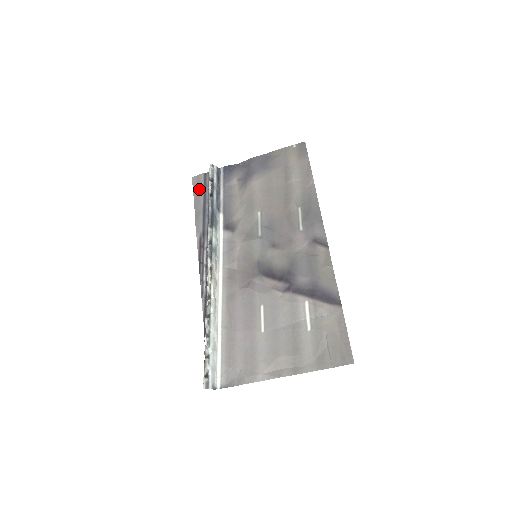
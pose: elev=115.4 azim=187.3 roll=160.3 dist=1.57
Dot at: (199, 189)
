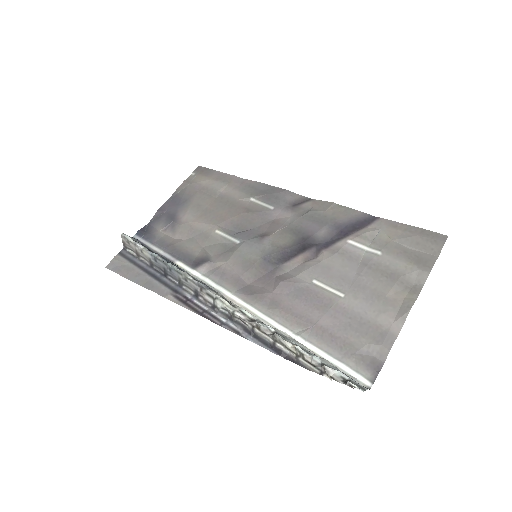
Dot at: (126, 268)
